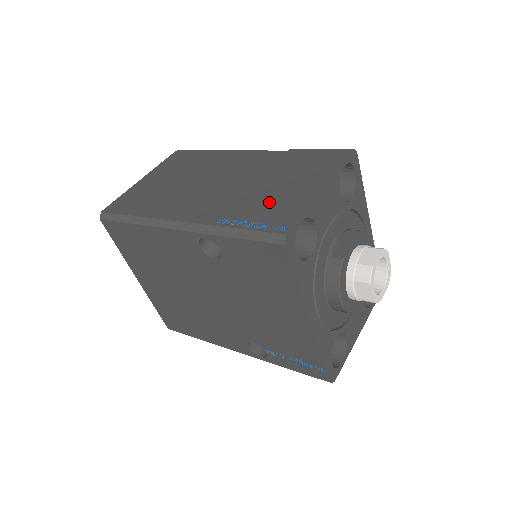
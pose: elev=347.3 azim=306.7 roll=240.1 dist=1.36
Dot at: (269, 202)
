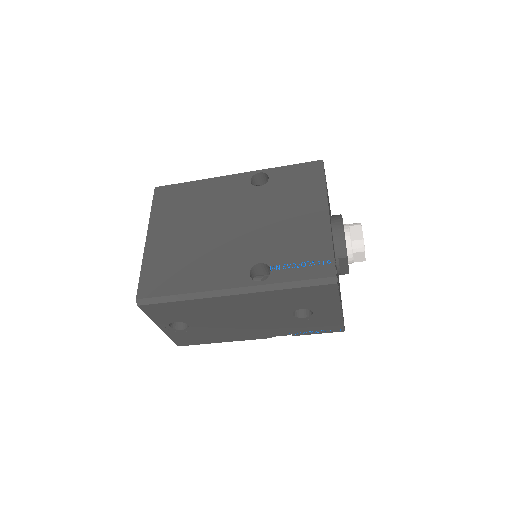
Dot at: occluded
